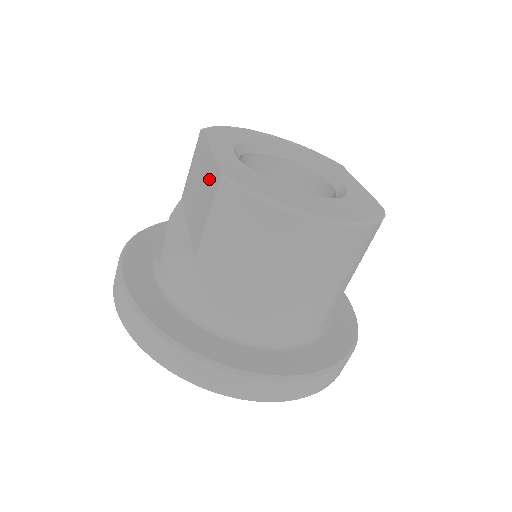
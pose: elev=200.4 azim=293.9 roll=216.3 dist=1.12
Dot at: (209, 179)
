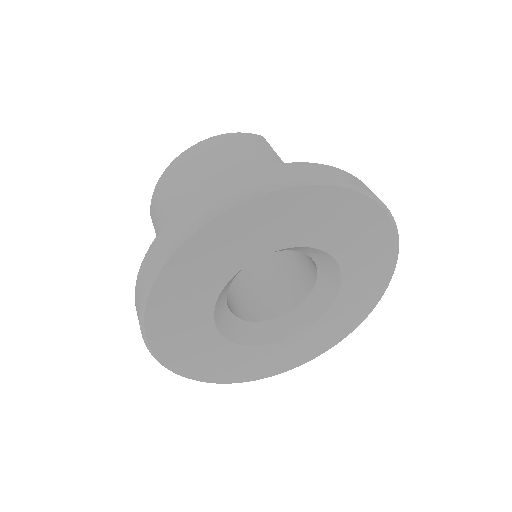
Dot at: occluded
